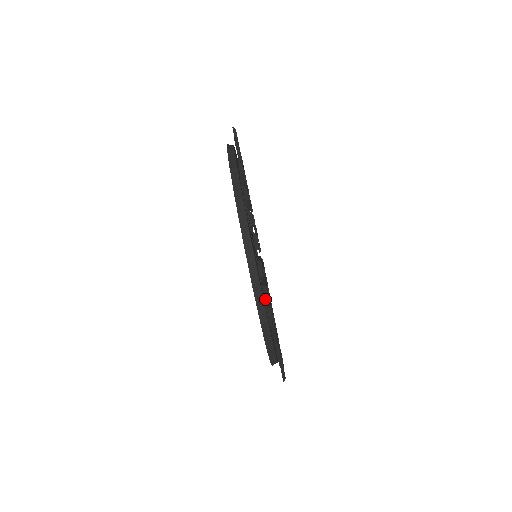
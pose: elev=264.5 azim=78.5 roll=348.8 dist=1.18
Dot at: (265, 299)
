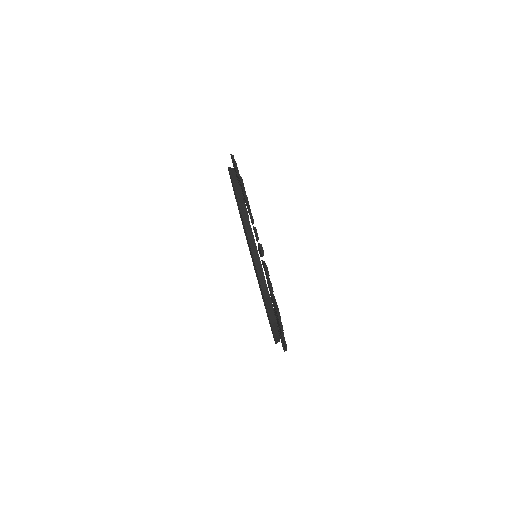
Dot at: (267, 275)
